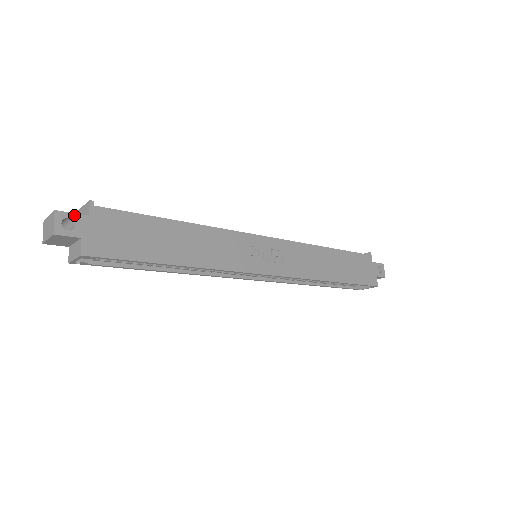
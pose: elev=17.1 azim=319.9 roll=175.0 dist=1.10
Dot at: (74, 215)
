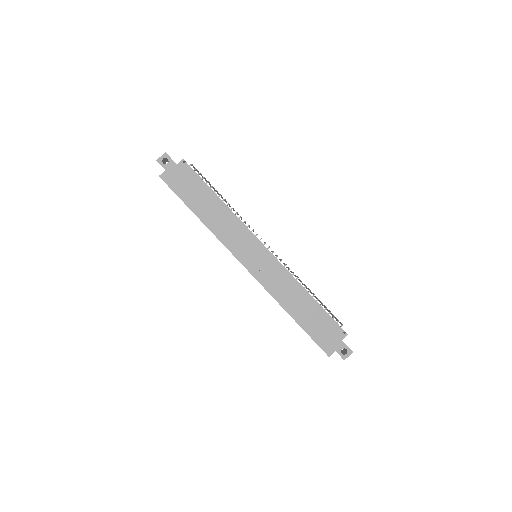
Dot at: (171, 159)
